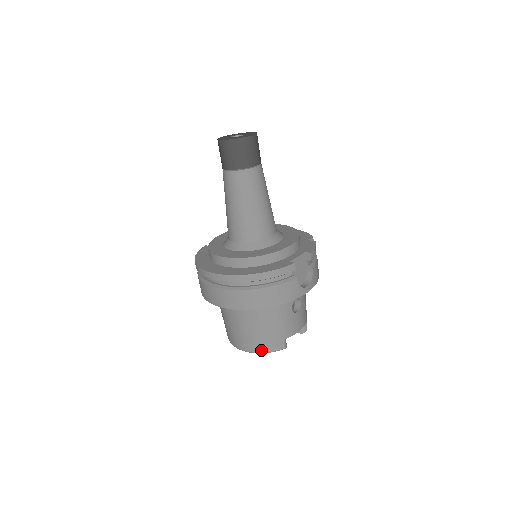
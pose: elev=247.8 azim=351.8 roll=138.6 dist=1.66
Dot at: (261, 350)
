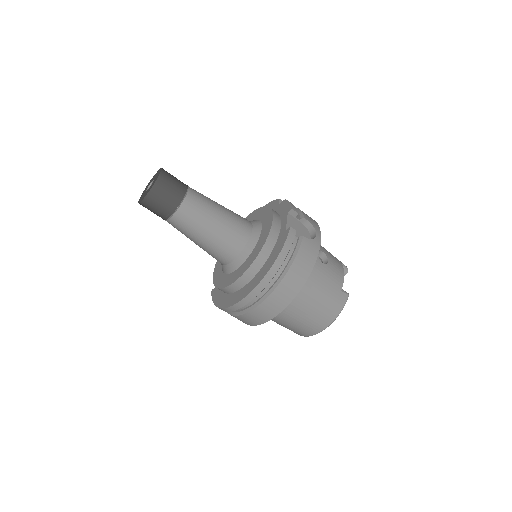
Dot at: (334, 316)
